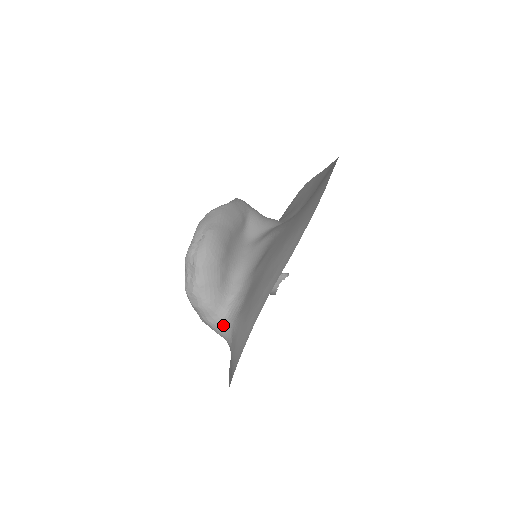
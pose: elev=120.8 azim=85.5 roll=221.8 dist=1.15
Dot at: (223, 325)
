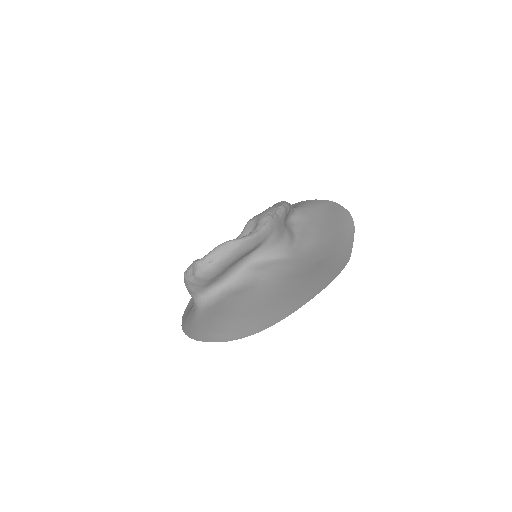
Dot at: (194, 300)
